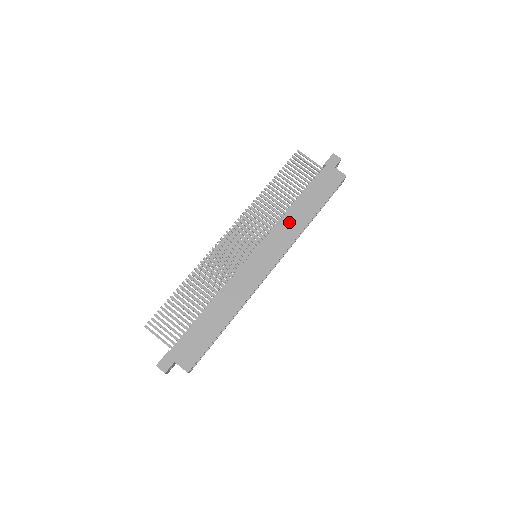
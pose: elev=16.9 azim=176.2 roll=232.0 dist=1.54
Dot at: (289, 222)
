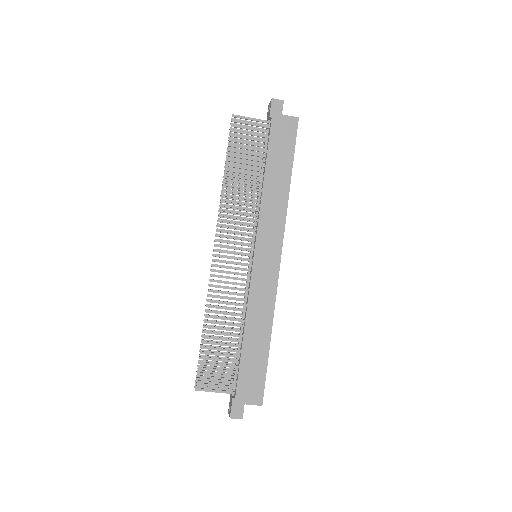
Dot at: (270, 203)
